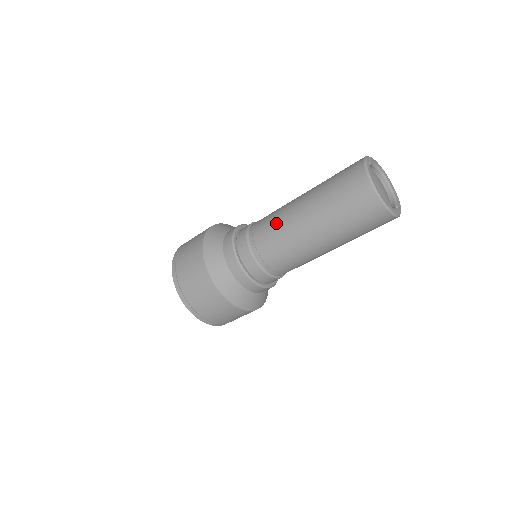
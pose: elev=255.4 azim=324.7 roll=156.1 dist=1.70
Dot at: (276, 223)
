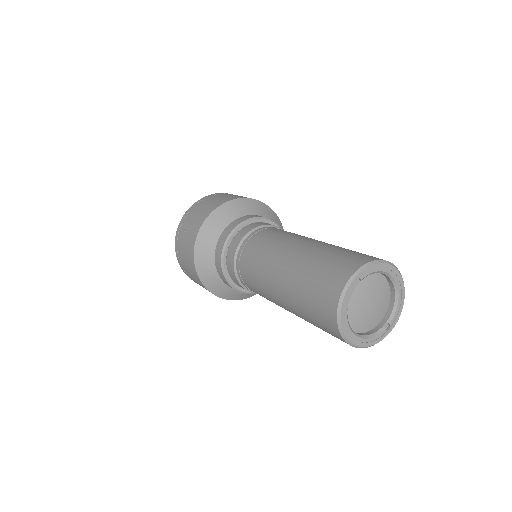
Dot at: (257, 267)
